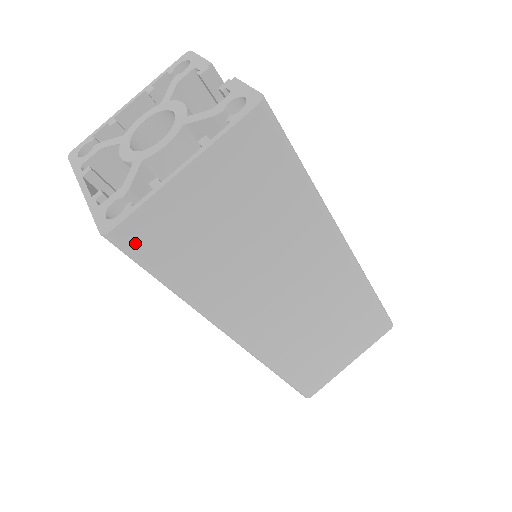
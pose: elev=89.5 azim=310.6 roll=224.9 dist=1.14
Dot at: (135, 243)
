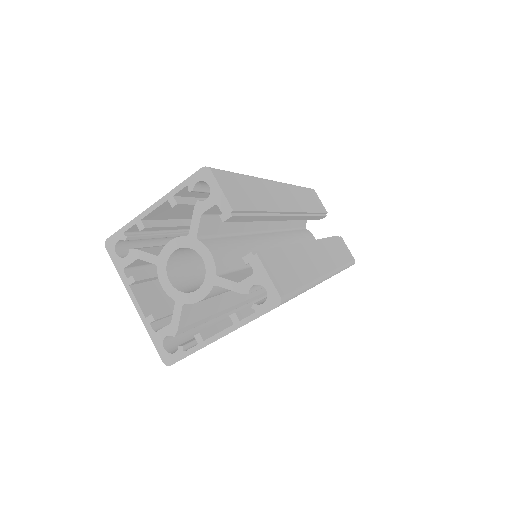
Dot at: occluded
